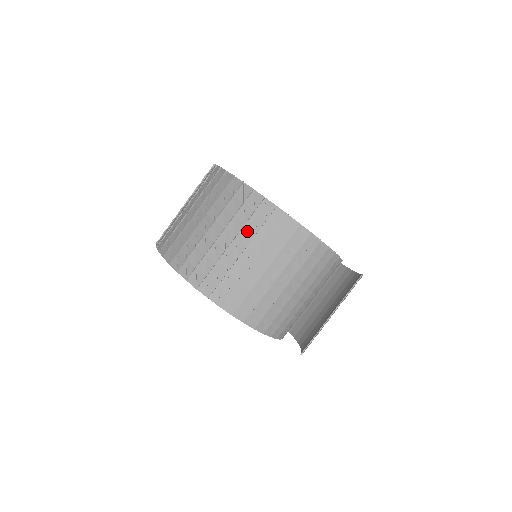
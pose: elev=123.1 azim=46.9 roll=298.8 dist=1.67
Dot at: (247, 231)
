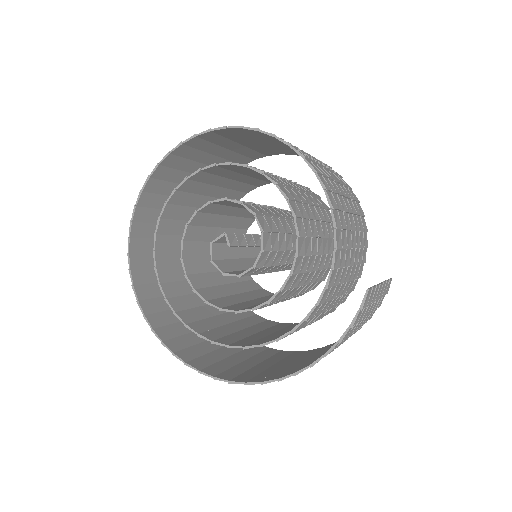
Dot at: occluded
